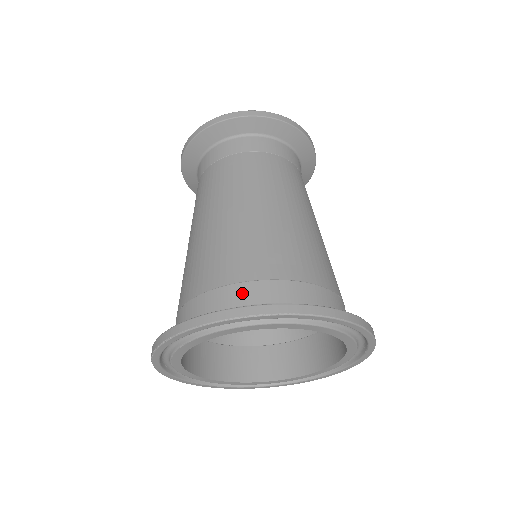
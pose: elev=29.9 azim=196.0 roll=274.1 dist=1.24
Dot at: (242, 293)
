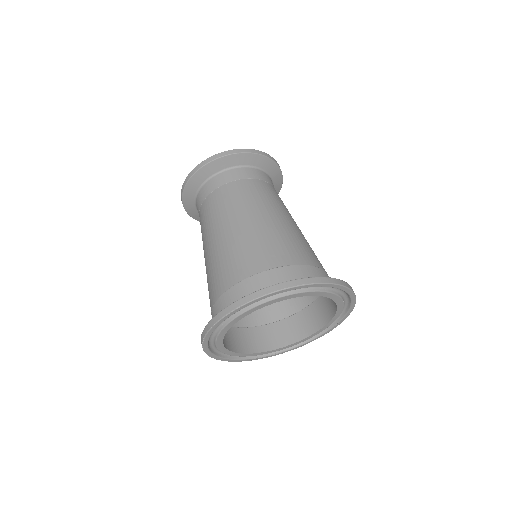
Dot at: (231, 296)
